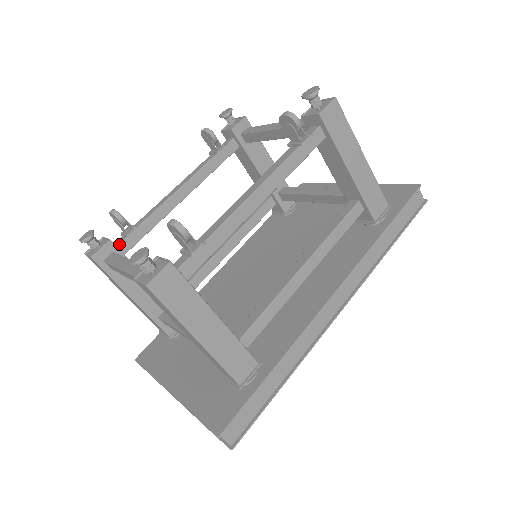
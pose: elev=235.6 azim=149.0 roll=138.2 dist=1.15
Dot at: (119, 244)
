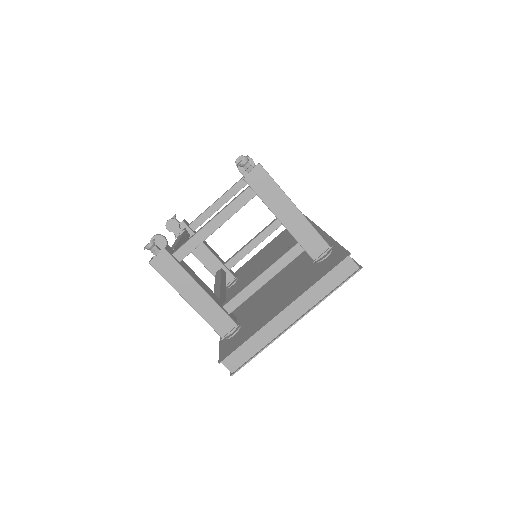
Dot at: occluded
